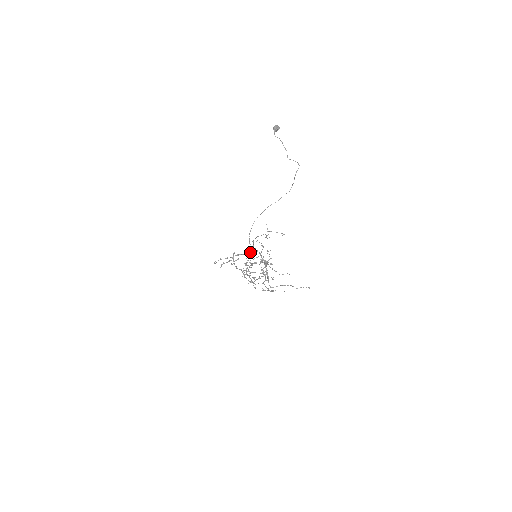
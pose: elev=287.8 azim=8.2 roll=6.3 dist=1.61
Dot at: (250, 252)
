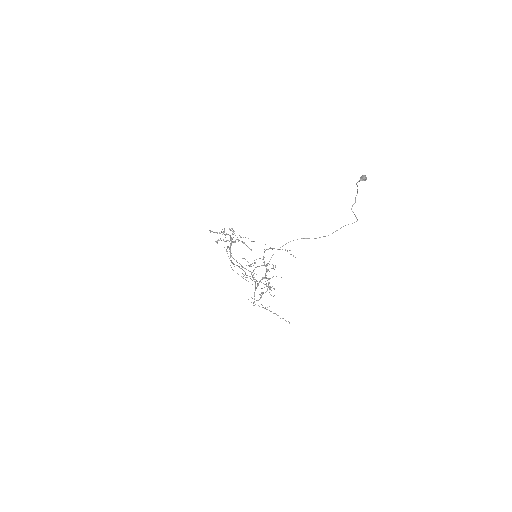
Dot at: occluded
